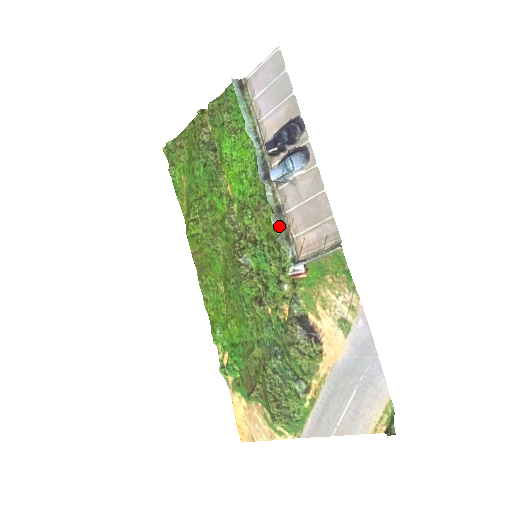
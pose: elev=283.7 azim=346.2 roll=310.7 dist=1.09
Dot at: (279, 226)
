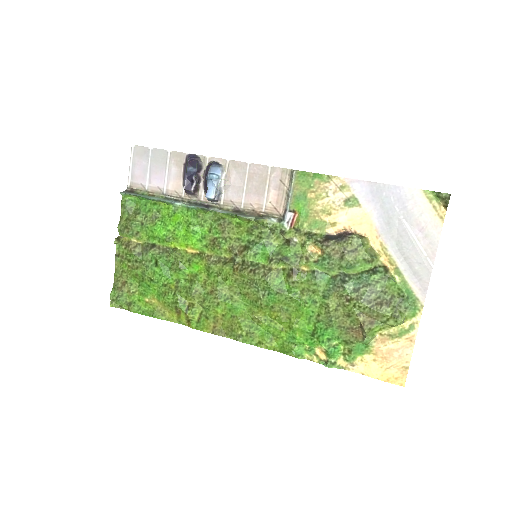
Dot at: (248, 216)
